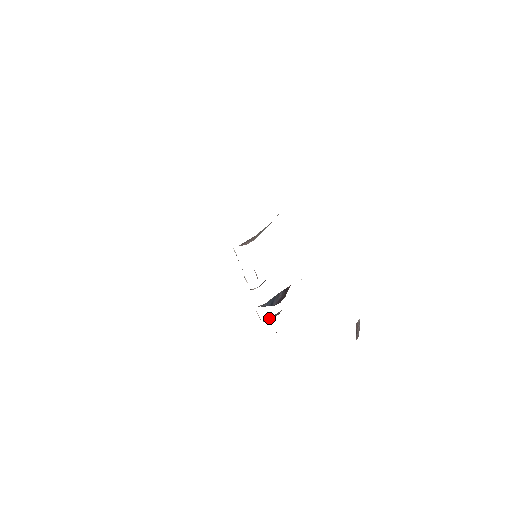
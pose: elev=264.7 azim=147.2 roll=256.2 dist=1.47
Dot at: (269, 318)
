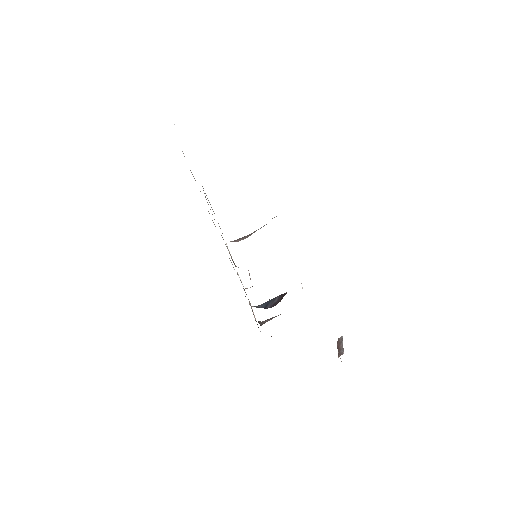
Dot at: occluded
